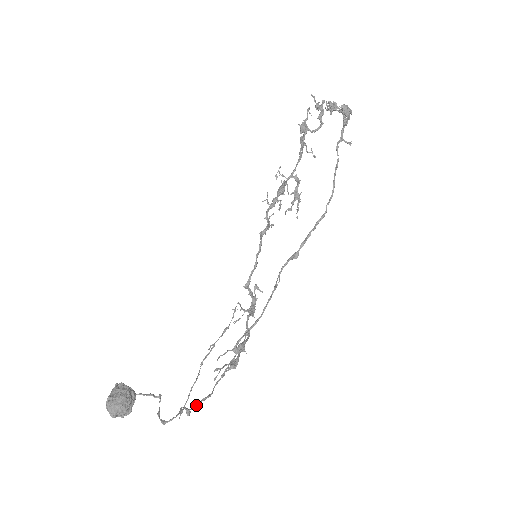
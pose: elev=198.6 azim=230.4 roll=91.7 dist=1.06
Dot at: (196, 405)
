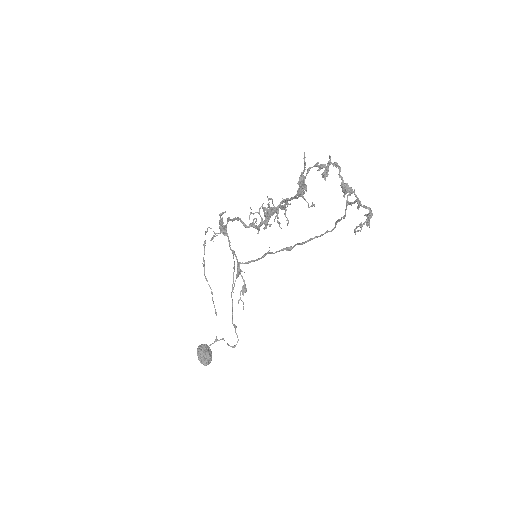
Dot at: (232, 316)
